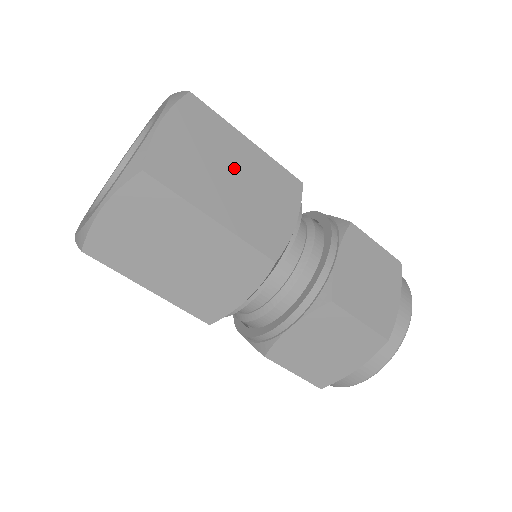
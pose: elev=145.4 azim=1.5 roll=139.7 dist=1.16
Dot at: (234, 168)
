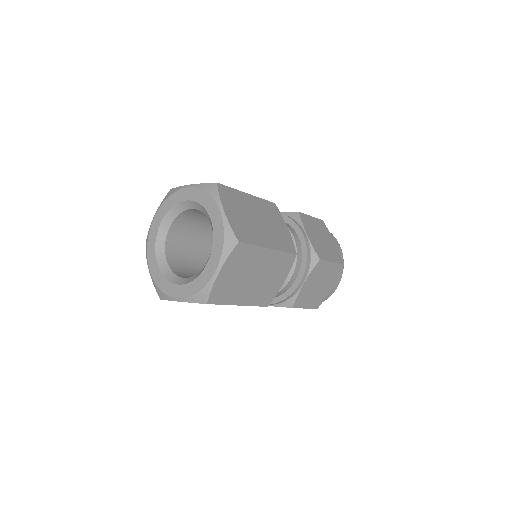
Dot at: (256, 215)
